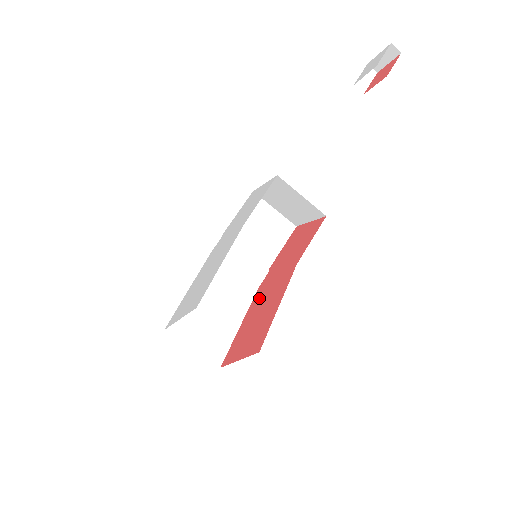
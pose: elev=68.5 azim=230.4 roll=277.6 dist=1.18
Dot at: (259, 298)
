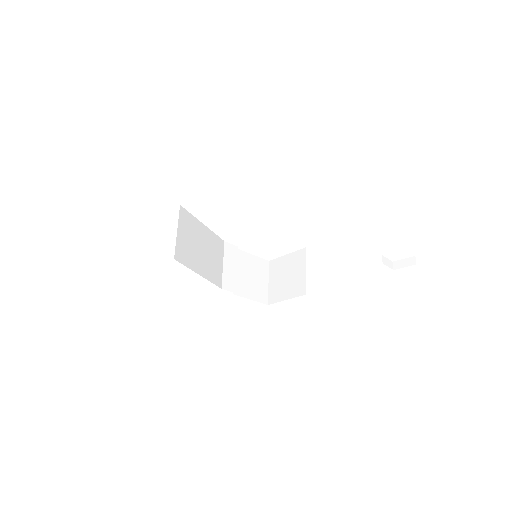
Dot at: occluded
